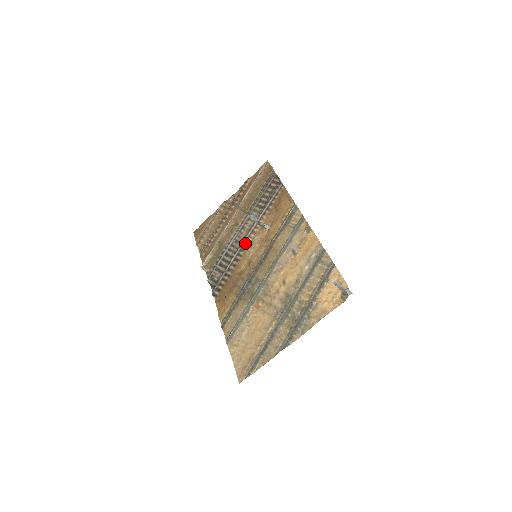
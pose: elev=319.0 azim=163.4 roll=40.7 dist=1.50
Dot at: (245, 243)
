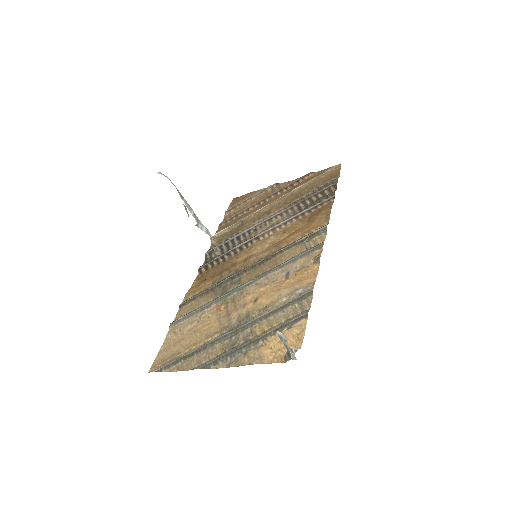
Dot at: (259, 236)
